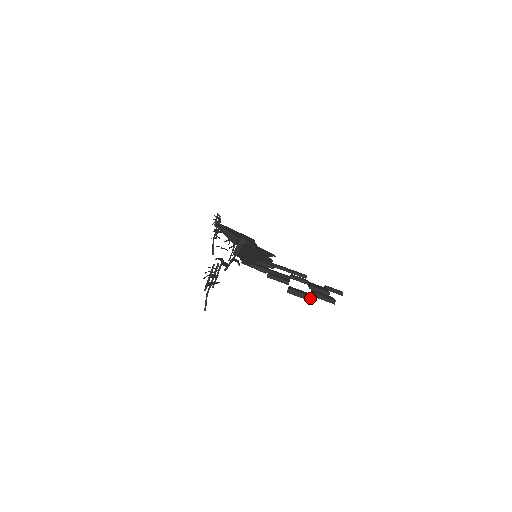
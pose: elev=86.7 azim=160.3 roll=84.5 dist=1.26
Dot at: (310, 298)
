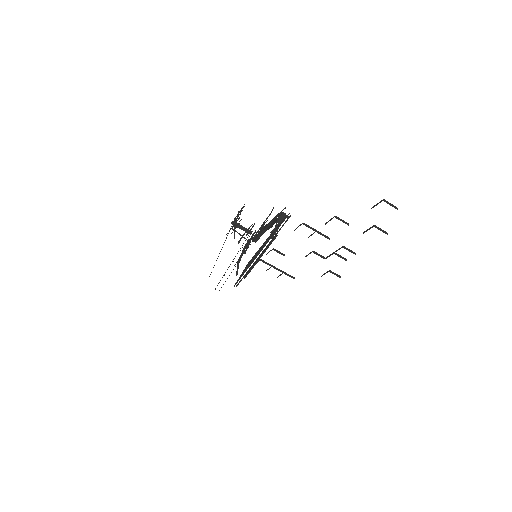
Dot at: (396, 207)
